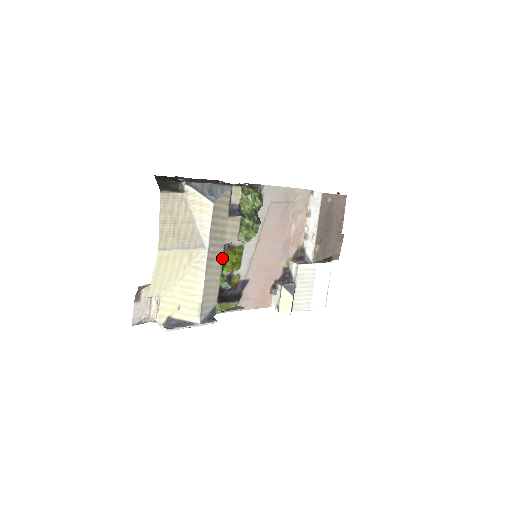
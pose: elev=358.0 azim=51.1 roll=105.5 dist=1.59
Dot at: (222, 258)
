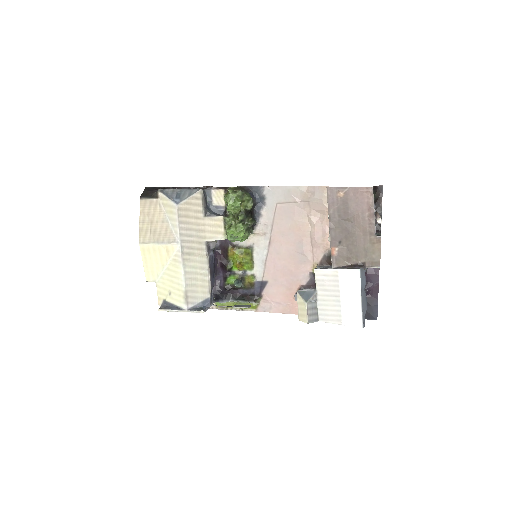
Dot at: (206, 254)
